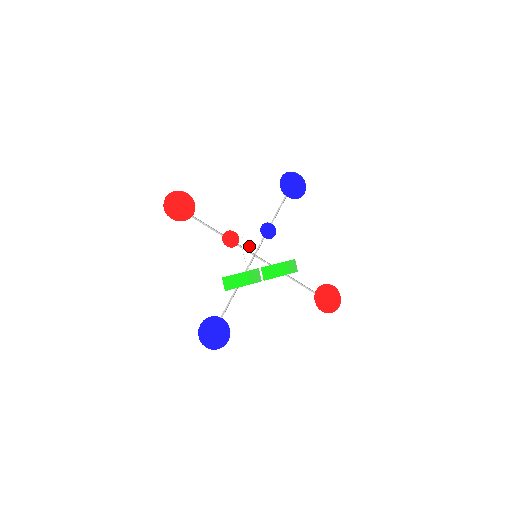
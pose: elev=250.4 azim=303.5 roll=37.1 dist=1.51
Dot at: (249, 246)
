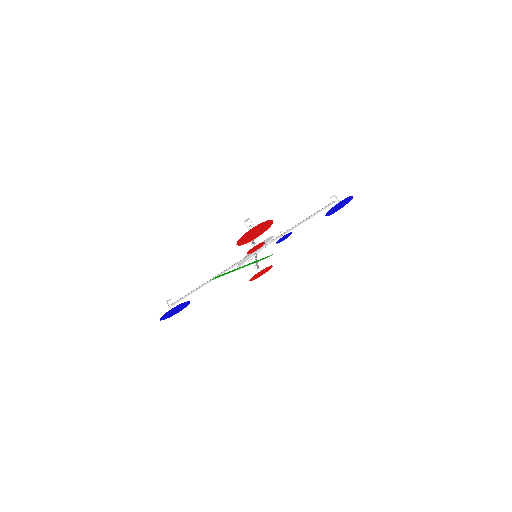
Dot at: occluded
